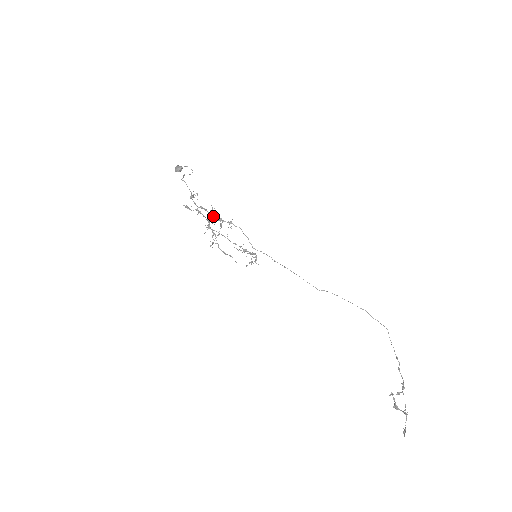
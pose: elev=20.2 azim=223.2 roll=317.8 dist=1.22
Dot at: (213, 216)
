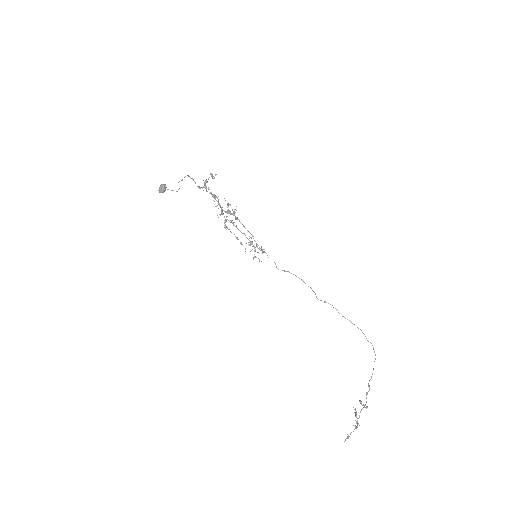
Dot at: occluded
